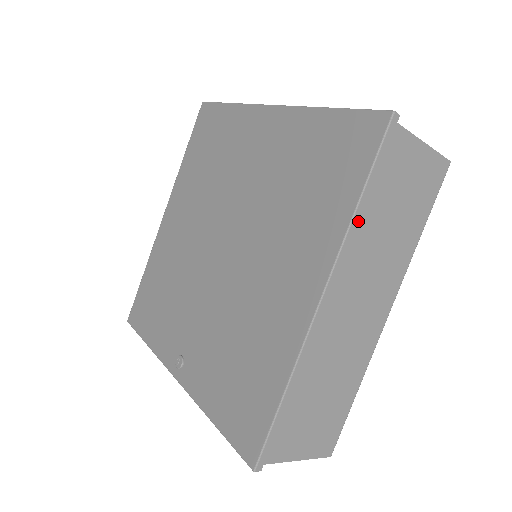
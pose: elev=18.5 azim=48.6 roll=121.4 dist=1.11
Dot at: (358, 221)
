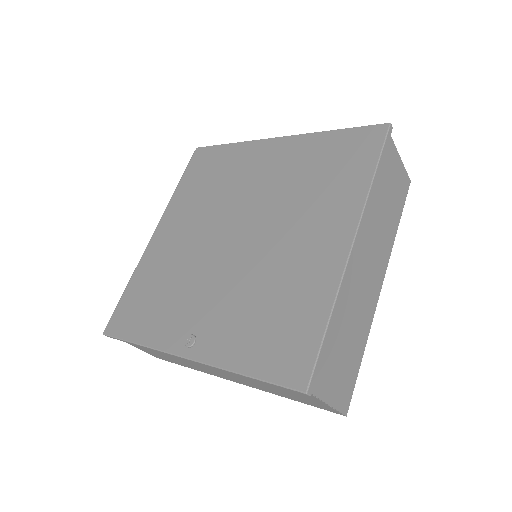
Dot at: (373, 190)
